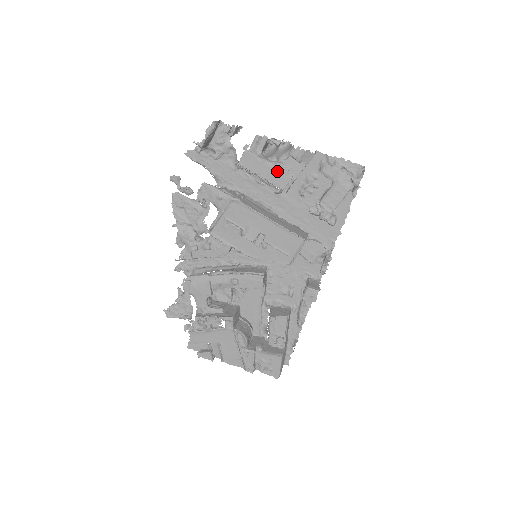
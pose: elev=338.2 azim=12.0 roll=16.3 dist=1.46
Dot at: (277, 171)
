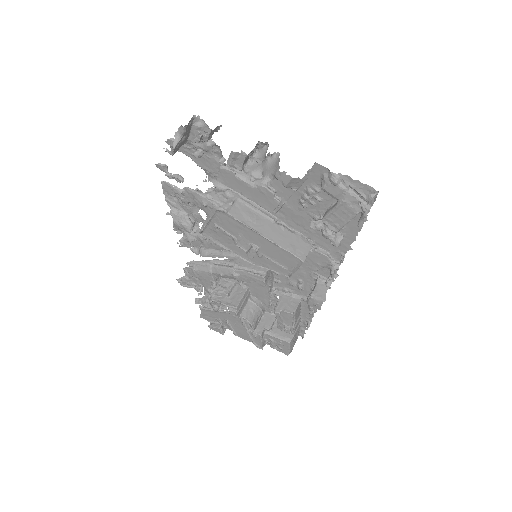
Dot at: (261, 194)
